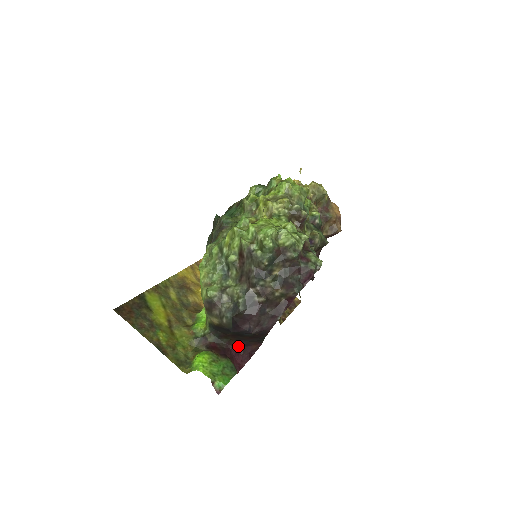
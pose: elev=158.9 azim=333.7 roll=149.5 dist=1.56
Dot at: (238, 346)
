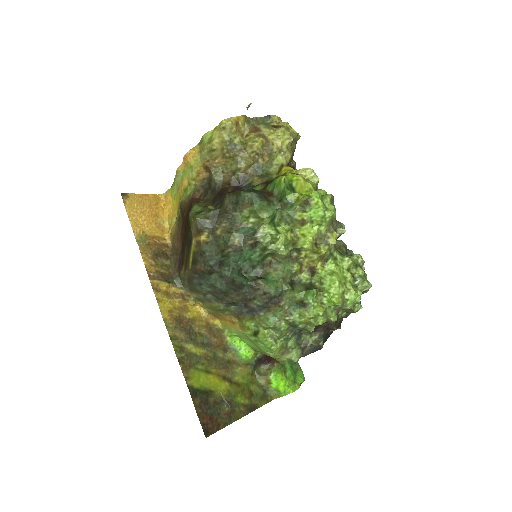
Dot at: occluded
